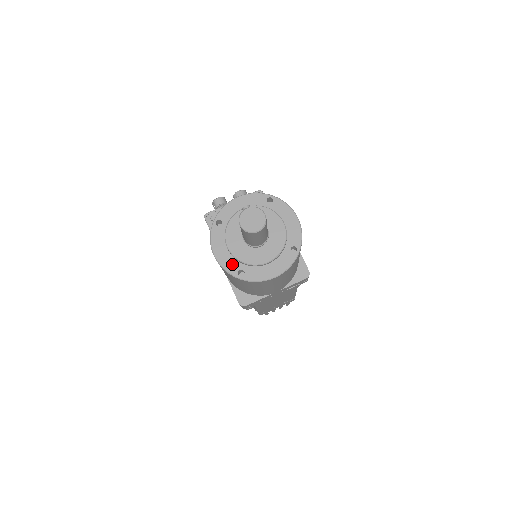
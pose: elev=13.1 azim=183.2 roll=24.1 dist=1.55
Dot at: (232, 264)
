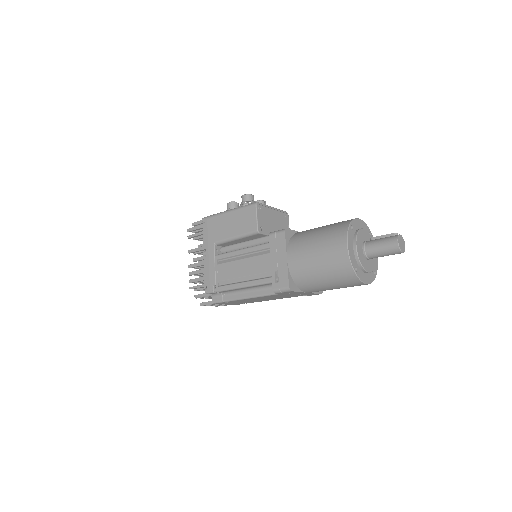
Dot at: (354, 260)
